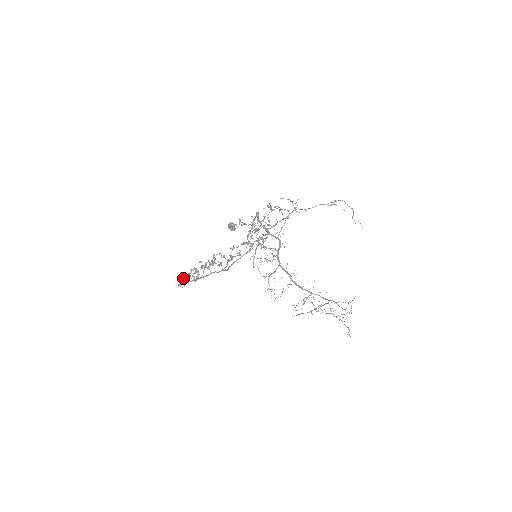
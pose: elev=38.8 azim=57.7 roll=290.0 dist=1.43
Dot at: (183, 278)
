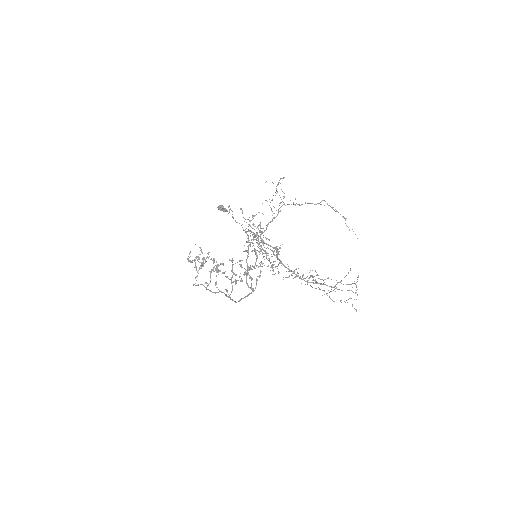
Dot at: (191, 262)
